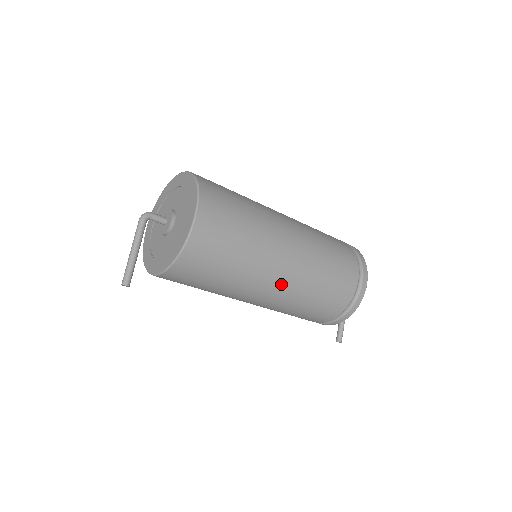
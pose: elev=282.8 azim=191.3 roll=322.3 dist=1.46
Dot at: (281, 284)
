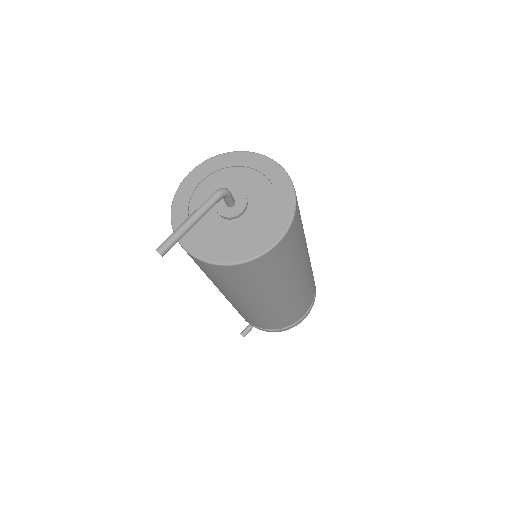
Dot at: (266, 305)
